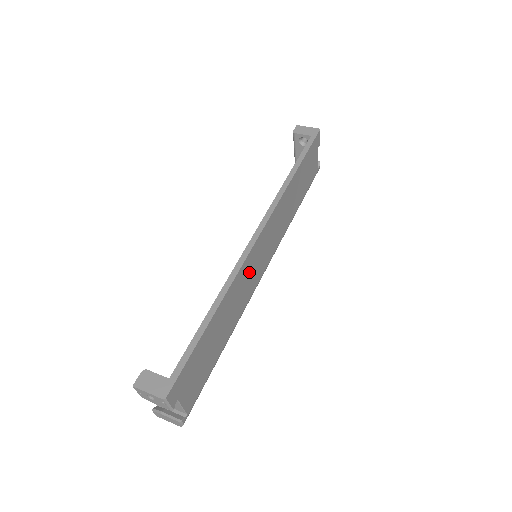
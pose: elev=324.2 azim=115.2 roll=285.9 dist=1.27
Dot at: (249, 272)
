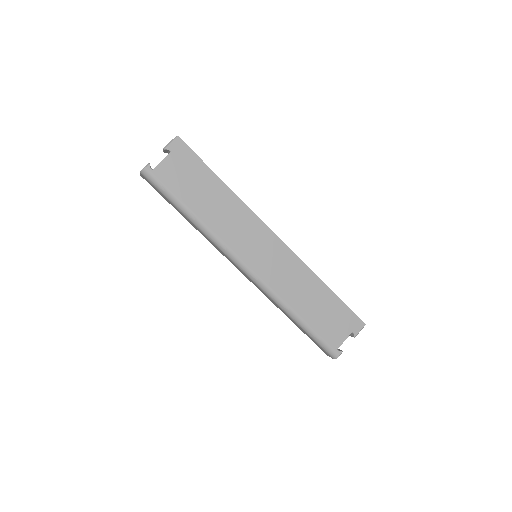
Dot at: (248, 230)
